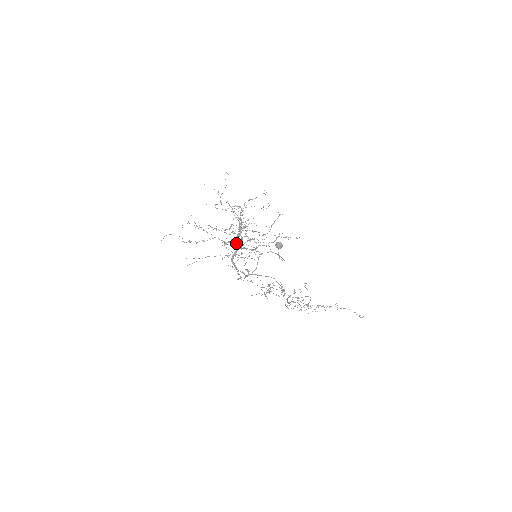
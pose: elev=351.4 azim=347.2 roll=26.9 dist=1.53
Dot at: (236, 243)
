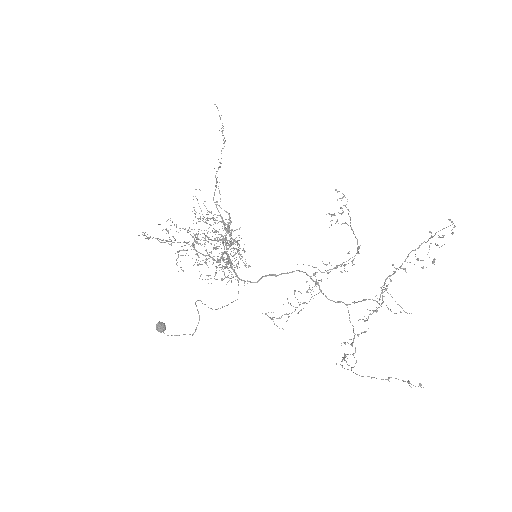
Dot at: (204, 262)
